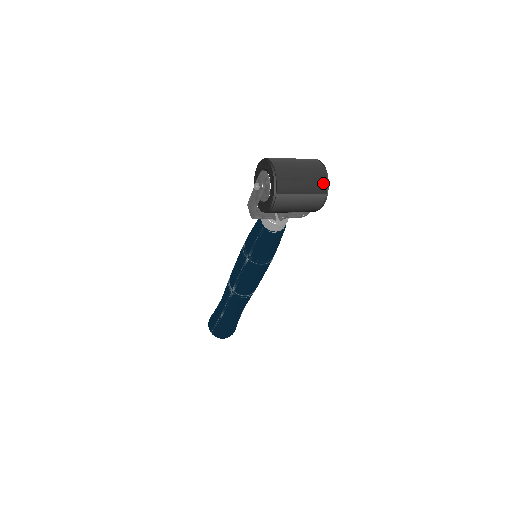
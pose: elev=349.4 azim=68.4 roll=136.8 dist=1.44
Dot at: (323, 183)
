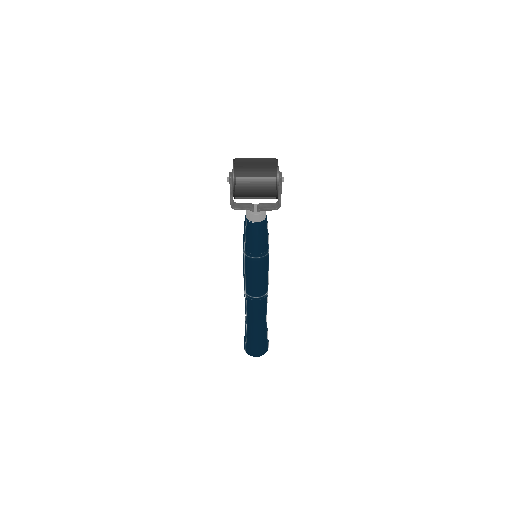
Dot at: (273, 170)
